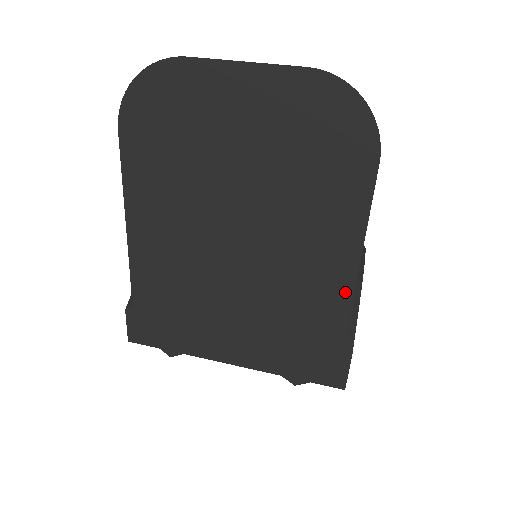
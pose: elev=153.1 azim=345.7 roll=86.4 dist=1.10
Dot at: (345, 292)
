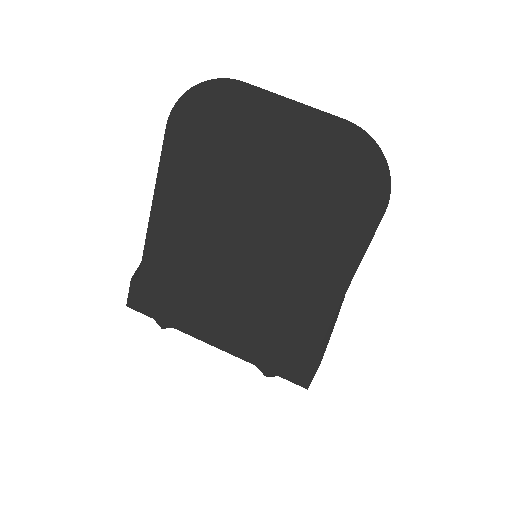
Dot at: (329, 310)
